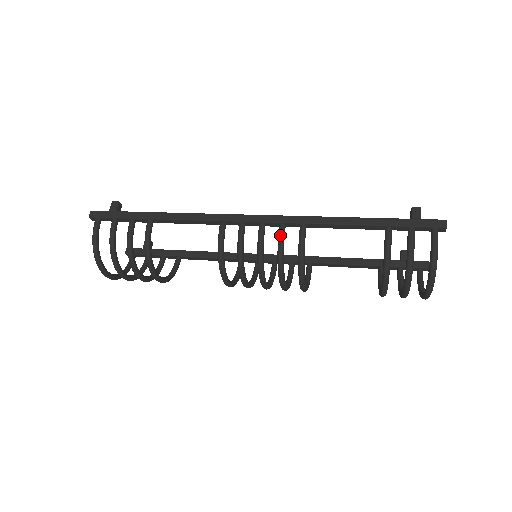
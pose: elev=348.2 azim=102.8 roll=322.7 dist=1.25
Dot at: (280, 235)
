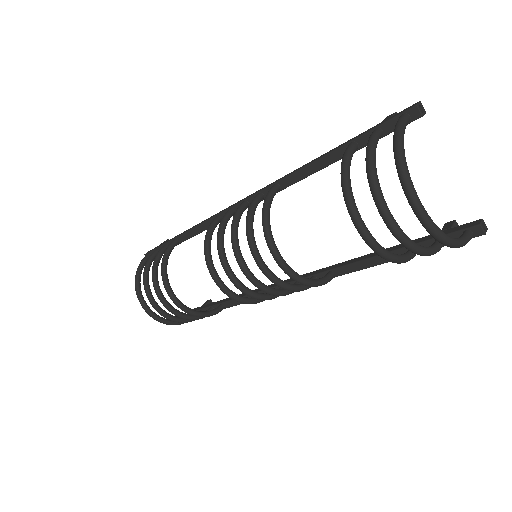
Dot at: (252, 201)
